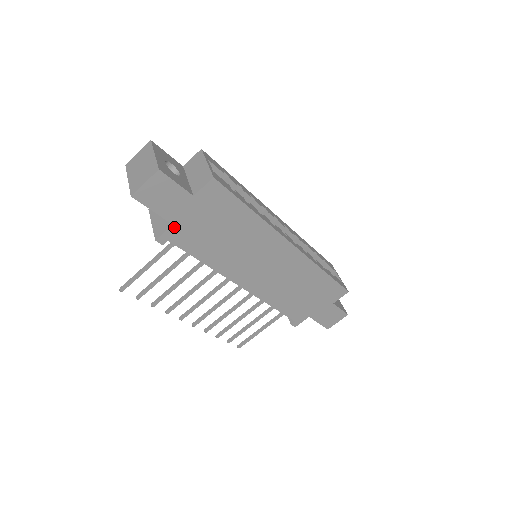
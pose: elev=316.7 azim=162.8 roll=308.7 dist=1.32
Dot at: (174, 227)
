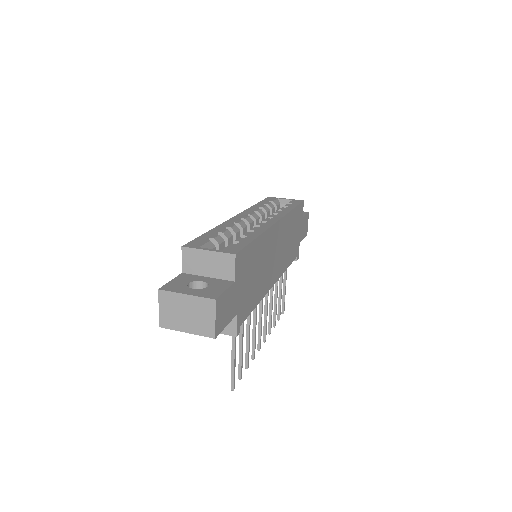
Dot at: (238, 314)
